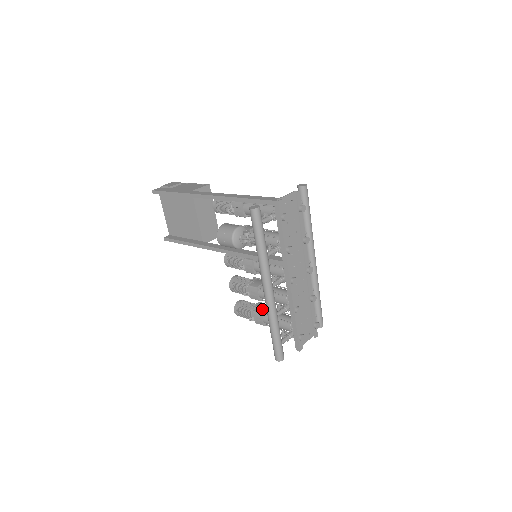
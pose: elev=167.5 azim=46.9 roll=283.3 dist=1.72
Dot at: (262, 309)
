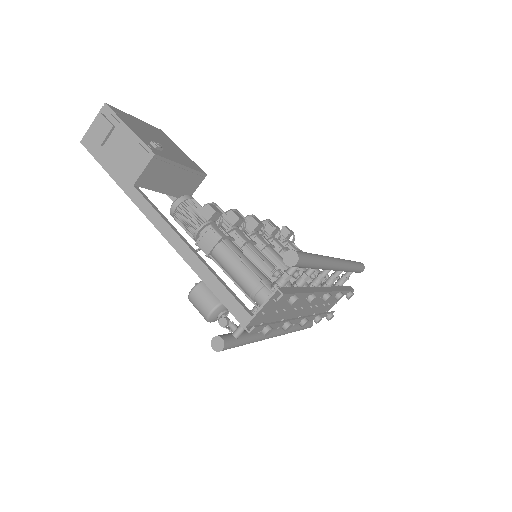
Dot at: occluded
